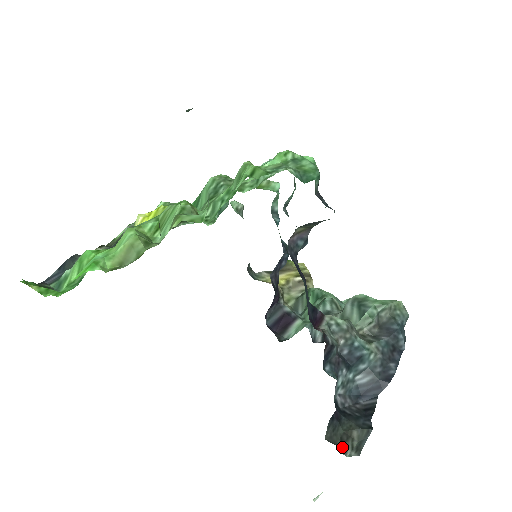
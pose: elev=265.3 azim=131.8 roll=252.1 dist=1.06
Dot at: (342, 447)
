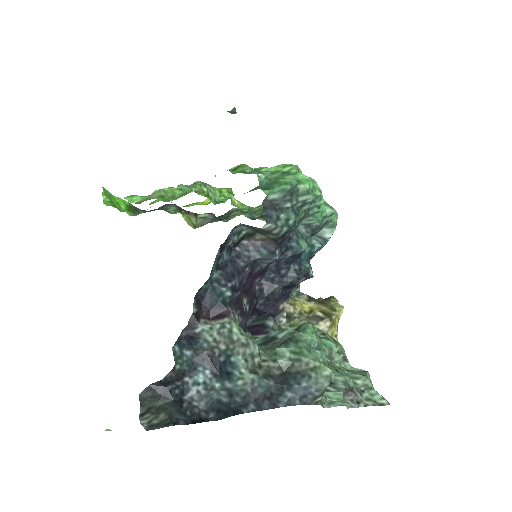
Dot at: (144, 413)
